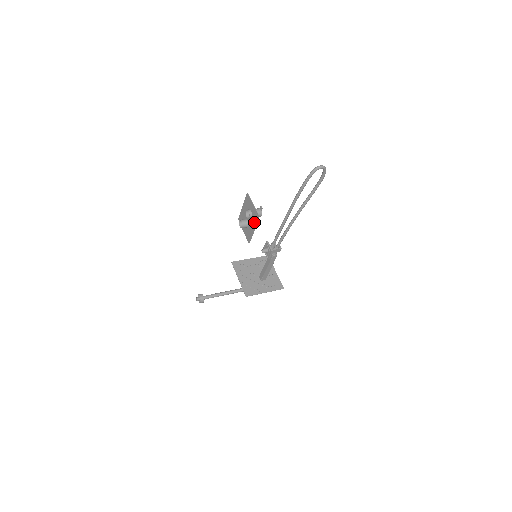
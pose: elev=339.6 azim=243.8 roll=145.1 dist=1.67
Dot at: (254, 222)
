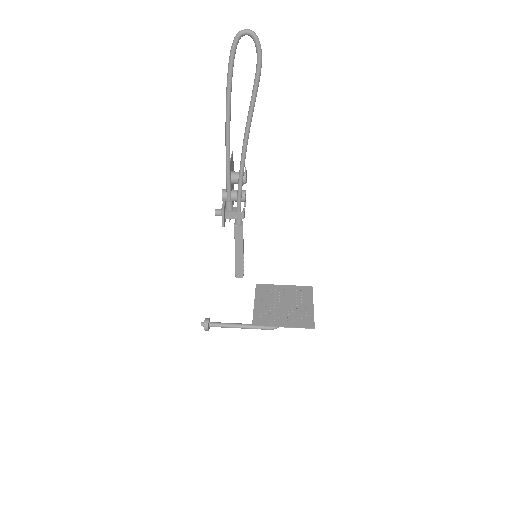
Dot at: occluded
